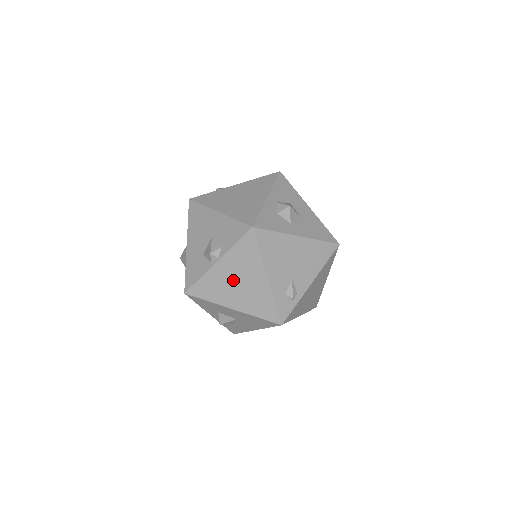
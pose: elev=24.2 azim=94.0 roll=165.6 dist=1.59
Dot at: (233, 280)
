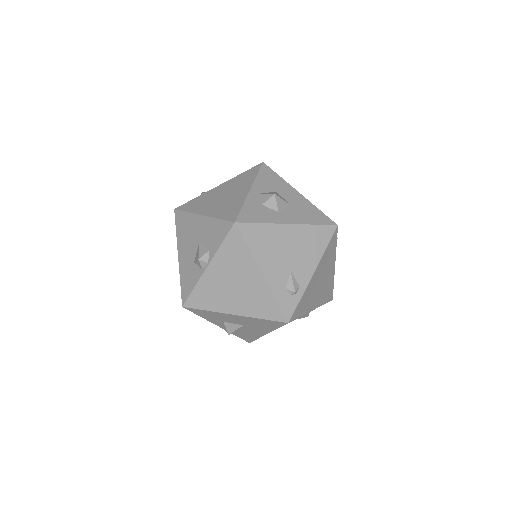
Dot at: (228, 283)
